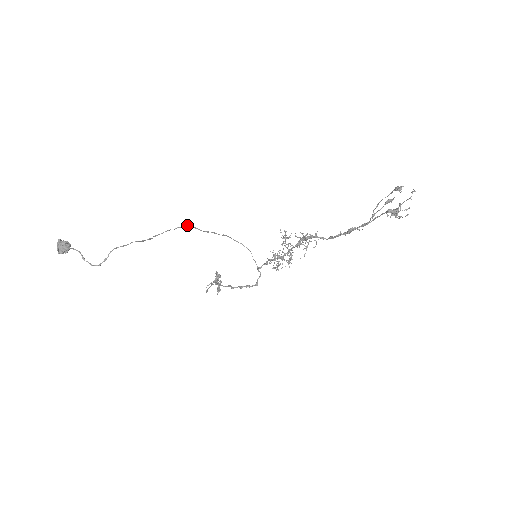
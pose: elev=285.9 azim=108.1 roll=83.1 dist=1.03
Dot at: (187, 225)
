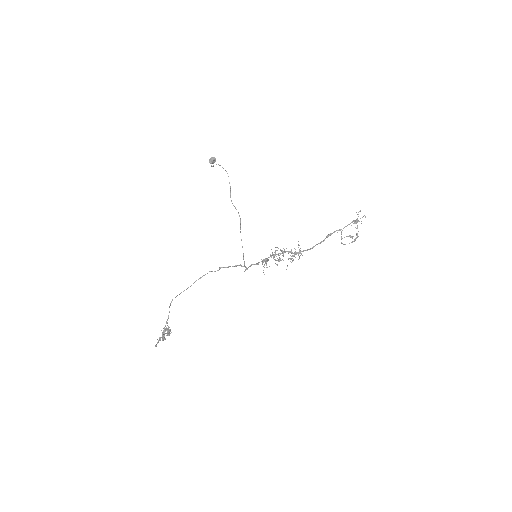
Dot at: (240, 219)
